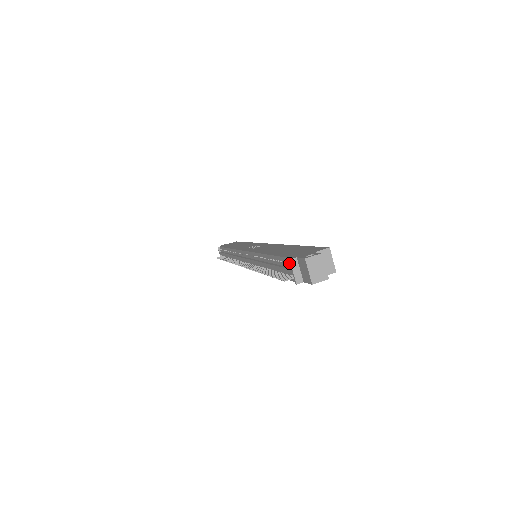
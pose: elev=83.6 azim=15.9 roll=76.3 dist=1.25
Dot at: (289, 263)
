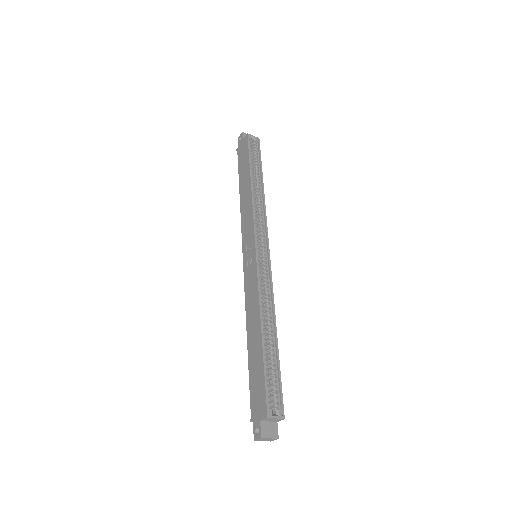
Dot at: occluded
